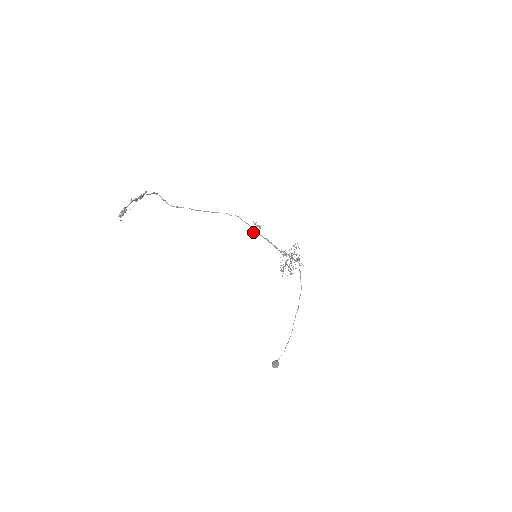
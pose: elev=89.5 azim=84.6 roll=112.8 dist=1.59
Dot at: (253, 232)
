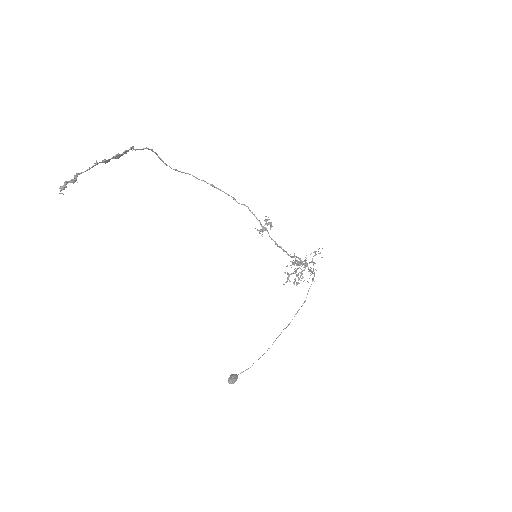
Dot at: (261, 229)
